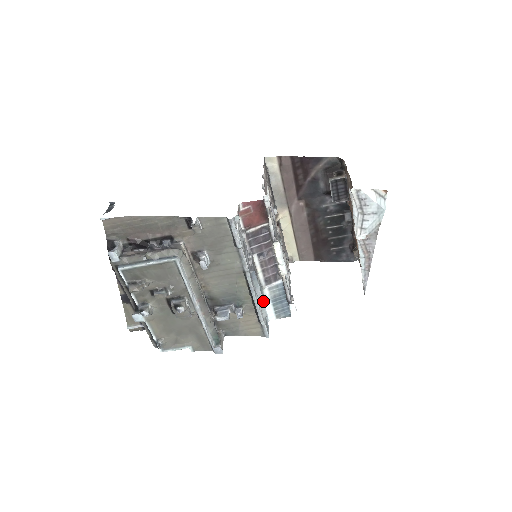
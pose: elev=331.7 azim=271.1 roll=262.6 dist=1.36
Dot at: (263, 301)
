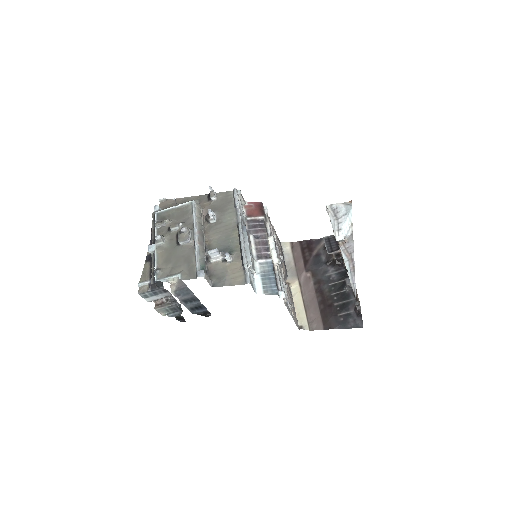
Dot at: (249, 250)
